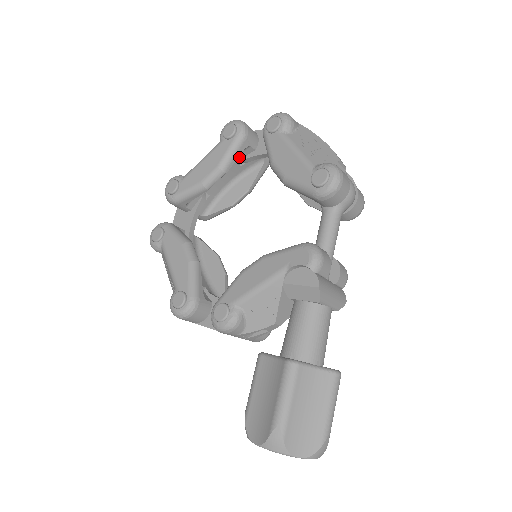
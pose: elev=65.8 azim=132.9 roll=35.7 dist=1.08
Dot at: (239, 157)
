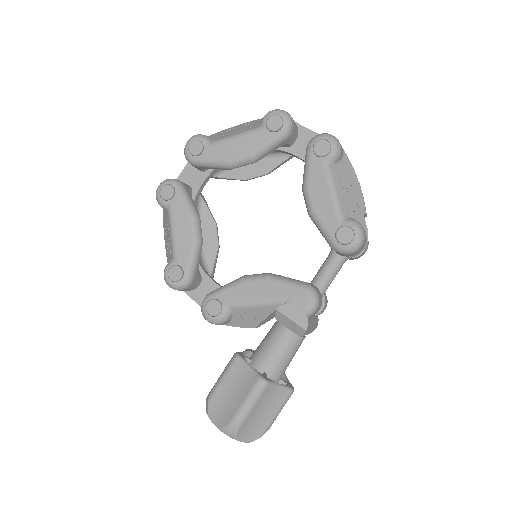
Dot at: occluded
